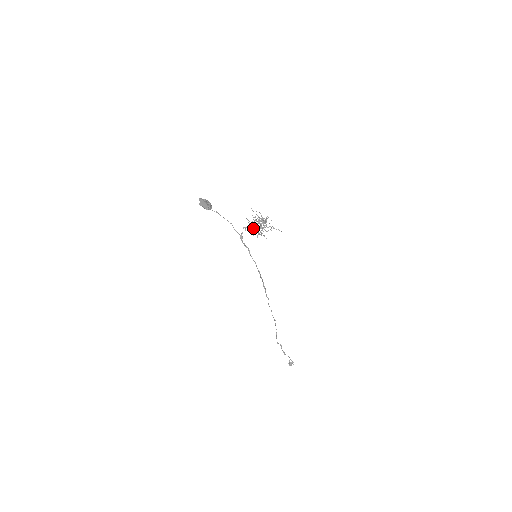
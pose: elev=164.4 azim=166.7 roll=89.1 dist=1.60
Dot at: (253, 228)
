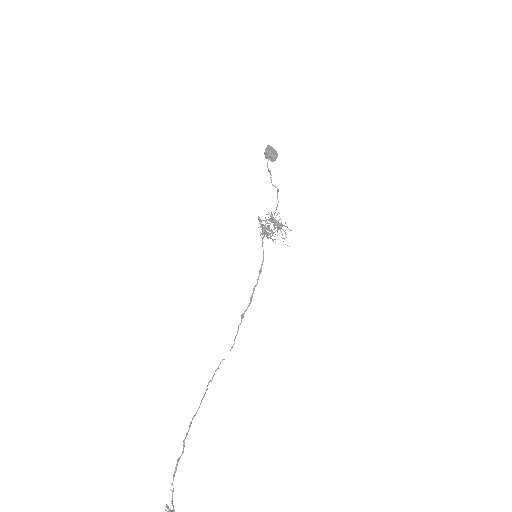
Dot at: (273, 222)
